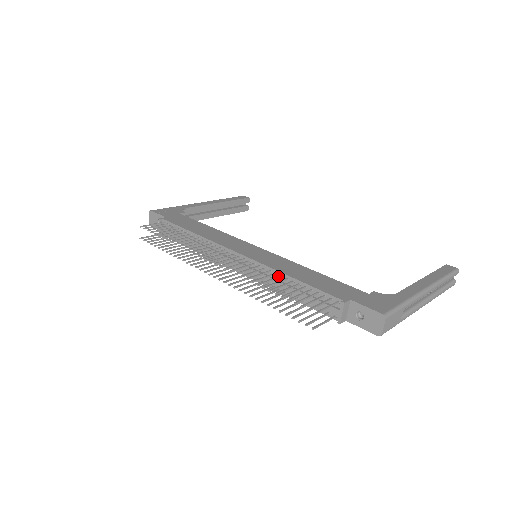
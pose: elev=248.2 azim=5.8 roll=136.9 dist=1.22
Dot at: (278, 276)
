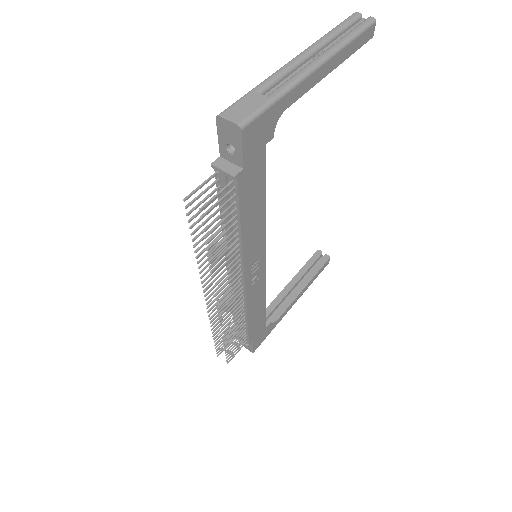
Dot at: (220, 234)
